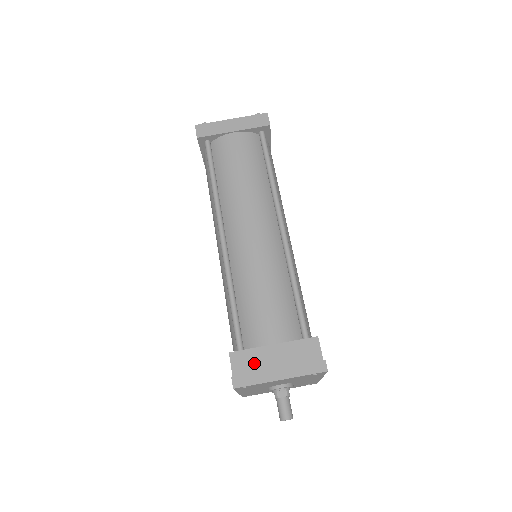
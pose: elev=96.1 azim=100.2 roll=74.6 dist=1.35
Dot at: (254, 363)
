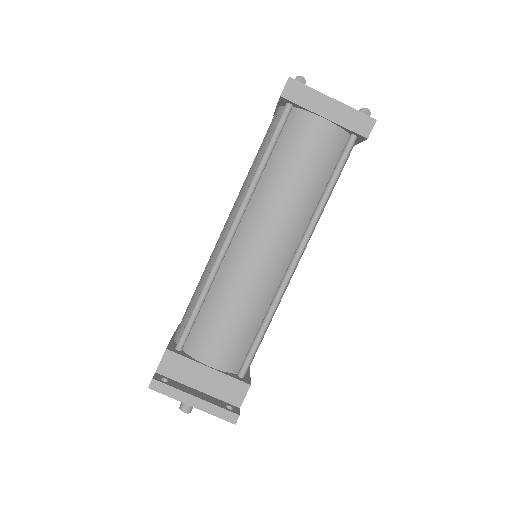
Dot at: (182, 371)
